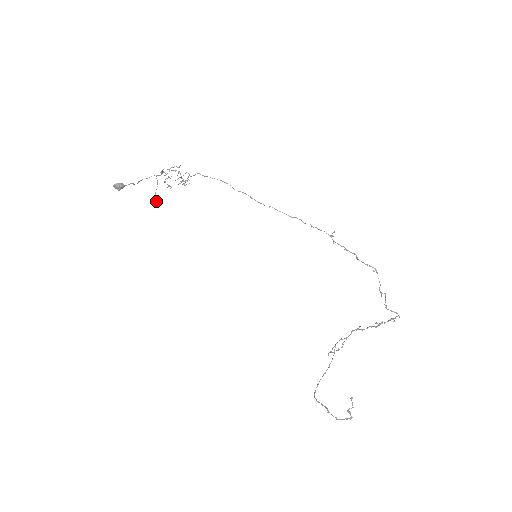
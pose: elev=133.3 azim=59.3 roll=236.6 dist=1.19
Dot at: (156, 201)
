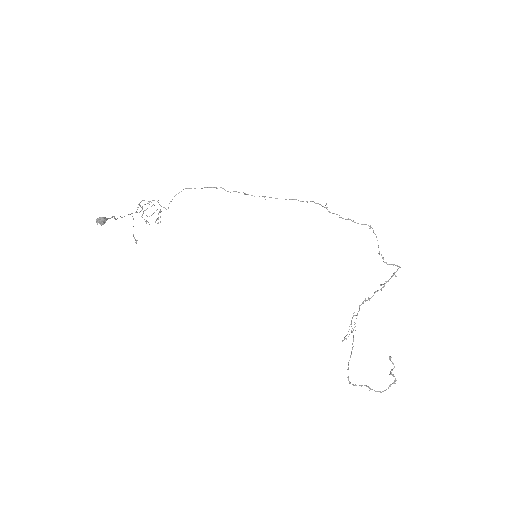
Dot at: (135, 239)
